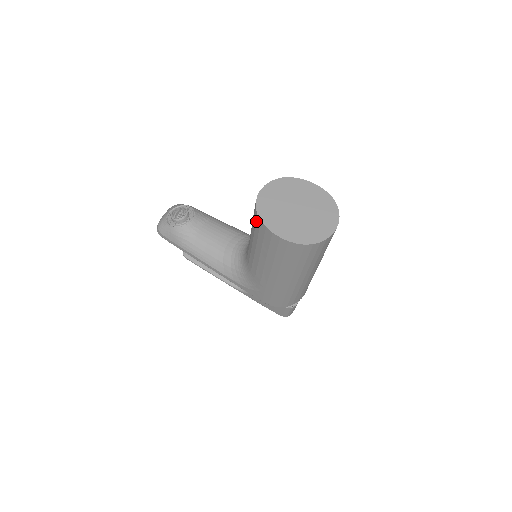
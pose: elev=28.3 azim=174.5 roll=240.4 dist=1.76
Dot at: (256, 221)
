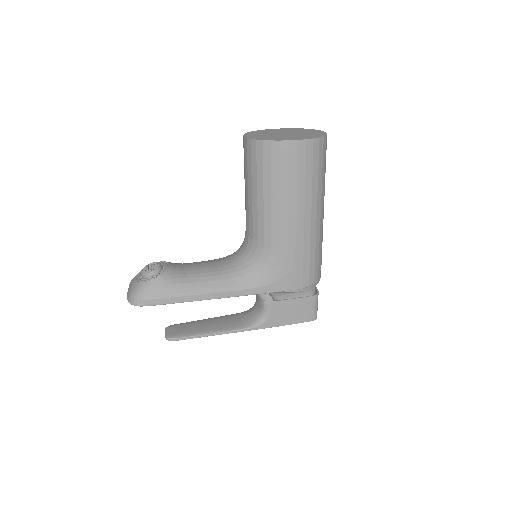
Dot at: (263, 153)
